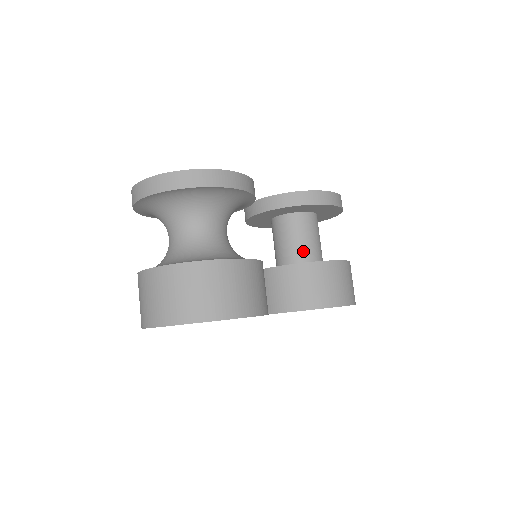
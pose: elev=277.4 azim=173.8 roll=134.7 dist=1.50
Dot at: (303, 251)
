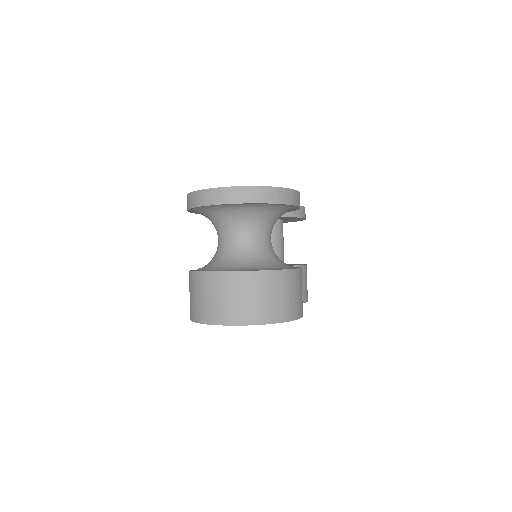
Dot at: (278, 253)
